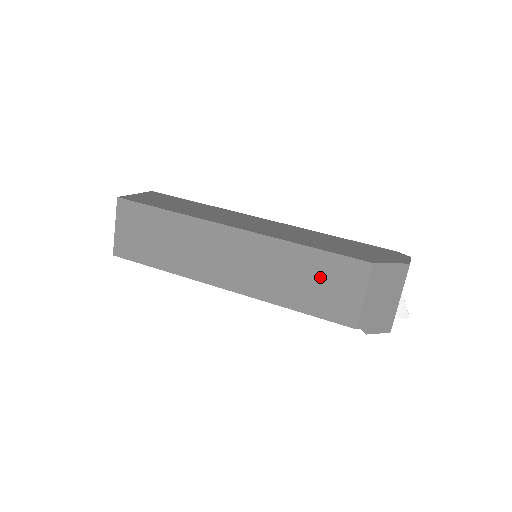
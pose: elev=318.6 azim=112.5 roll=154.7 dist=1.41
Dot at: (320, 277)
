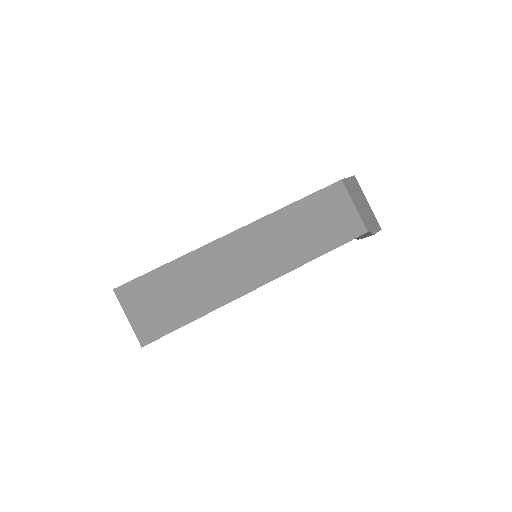
Dot at: (318, 216)
